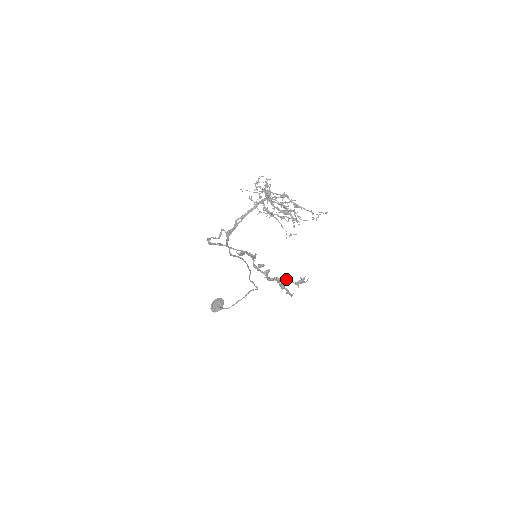
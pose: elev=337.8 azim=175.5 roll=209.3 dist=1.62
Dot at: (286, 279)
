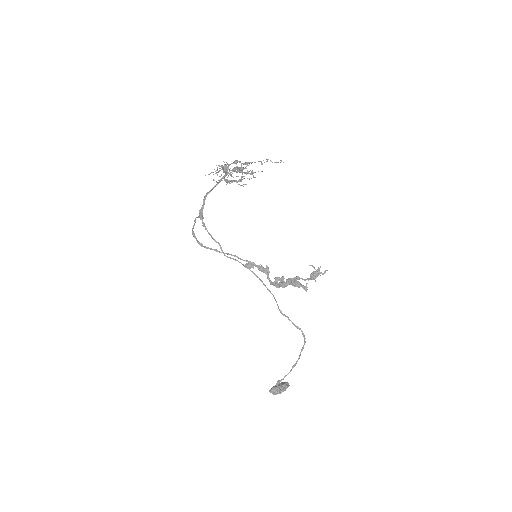
Dot at: (301, 278)
